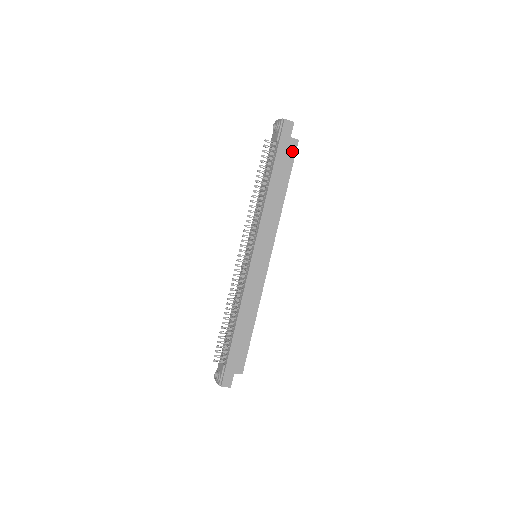
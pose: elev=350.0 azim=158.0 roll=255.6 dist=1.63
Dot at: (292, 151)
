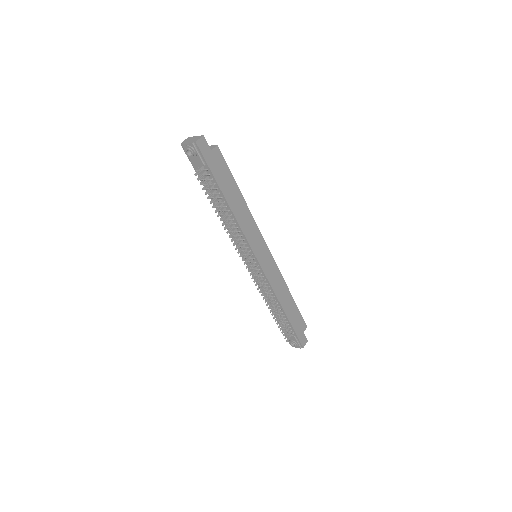
Dot at: (220, 160)
